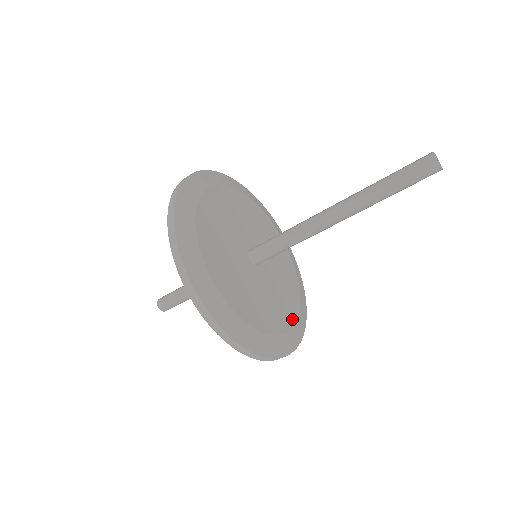
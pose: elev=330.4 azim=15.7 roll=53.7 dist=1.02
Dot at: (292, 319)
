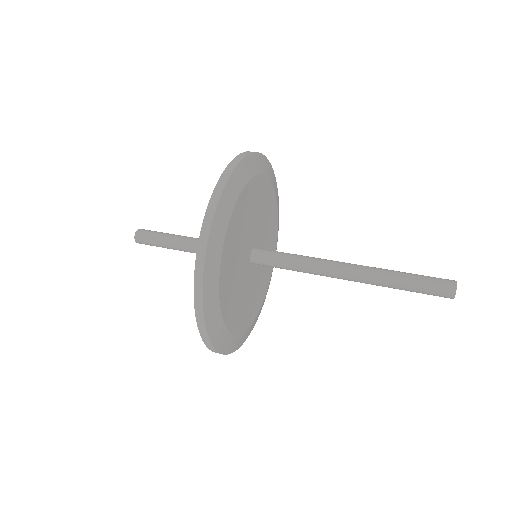
Dot at: (227, 319)
